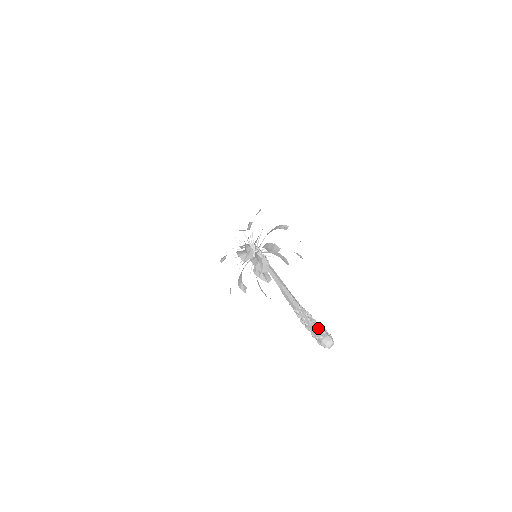
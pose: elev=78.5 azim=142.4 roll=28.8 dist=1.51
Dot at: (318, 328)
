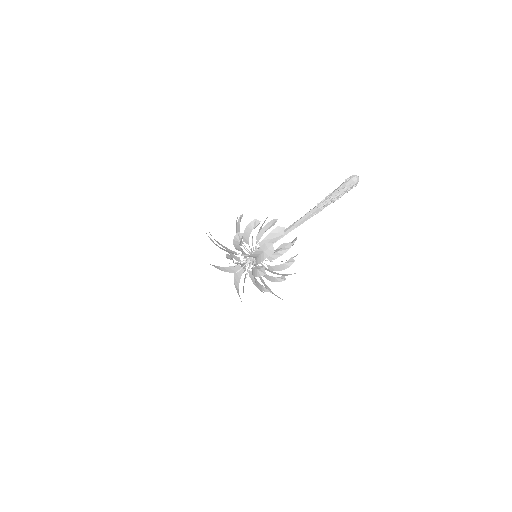
Dot at: (342, 184)
